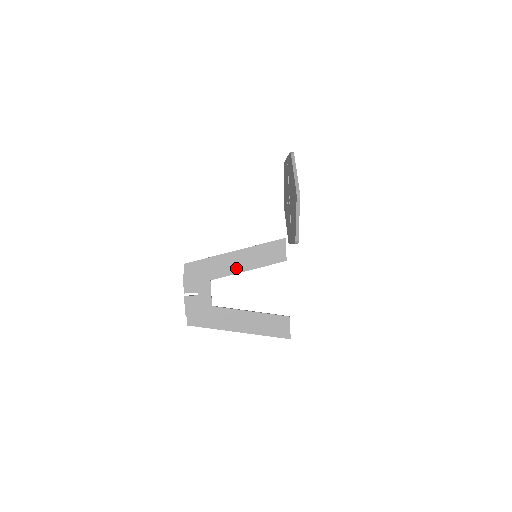
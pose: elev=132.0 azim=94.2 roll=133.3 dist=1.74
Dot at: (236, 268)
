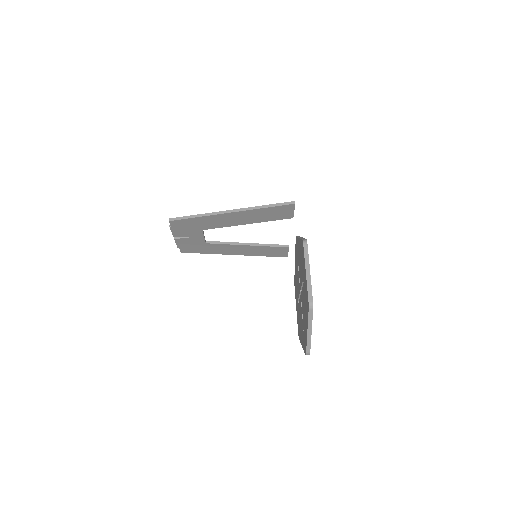
Dot at: (232, 223)
